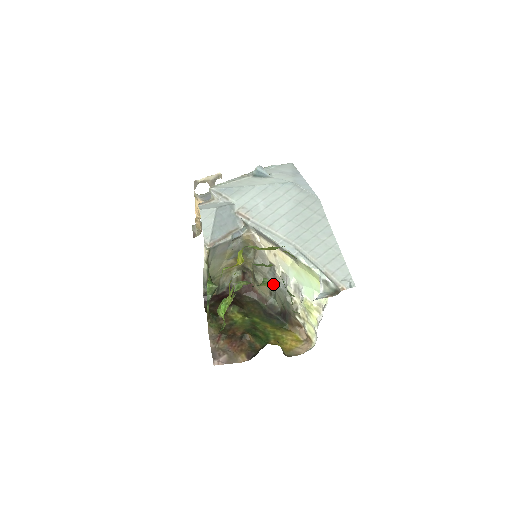
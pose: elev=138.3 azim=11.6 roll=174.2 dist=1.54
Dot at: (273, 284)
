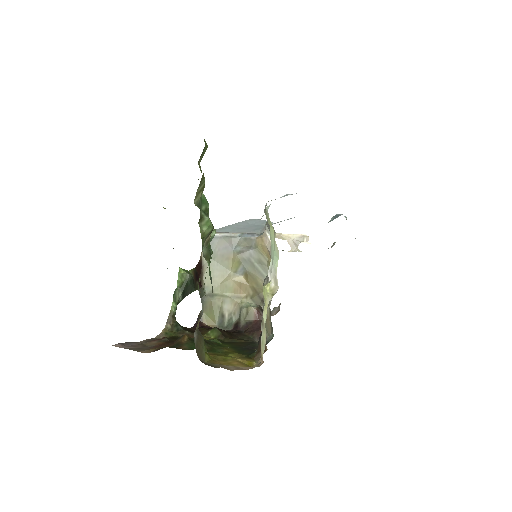
Dot at: occluded
